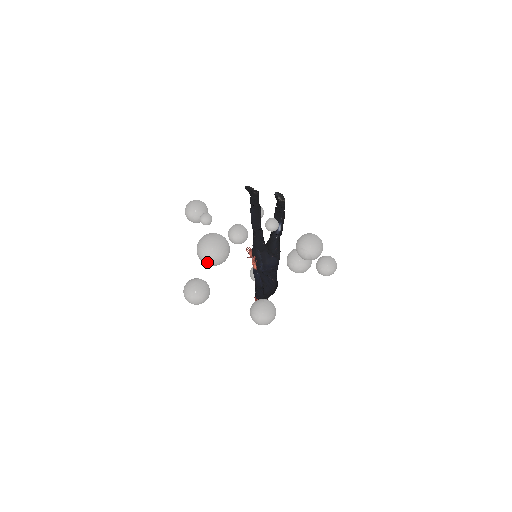
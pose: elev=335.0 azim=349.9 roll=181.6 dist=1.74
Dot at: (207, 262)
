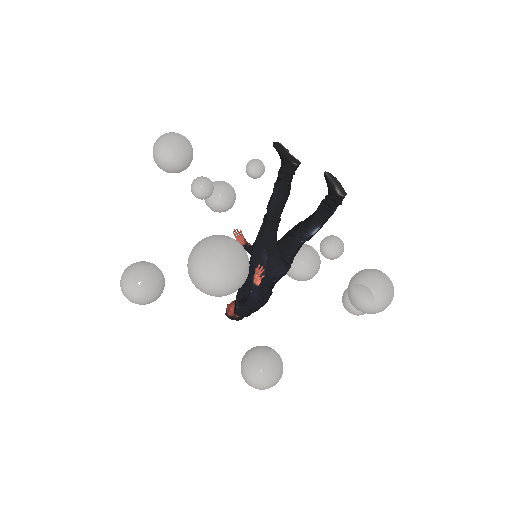
Dot at: (205, 291)
